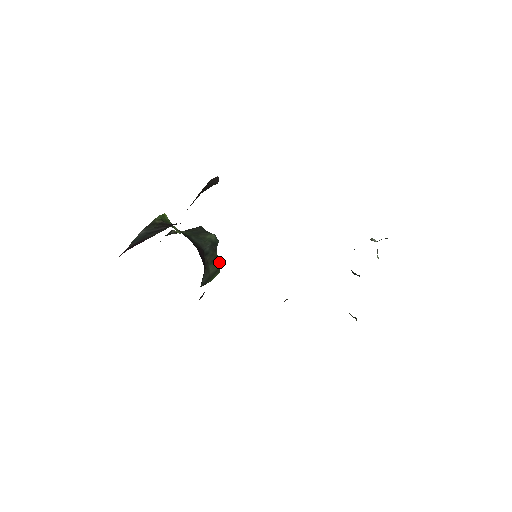
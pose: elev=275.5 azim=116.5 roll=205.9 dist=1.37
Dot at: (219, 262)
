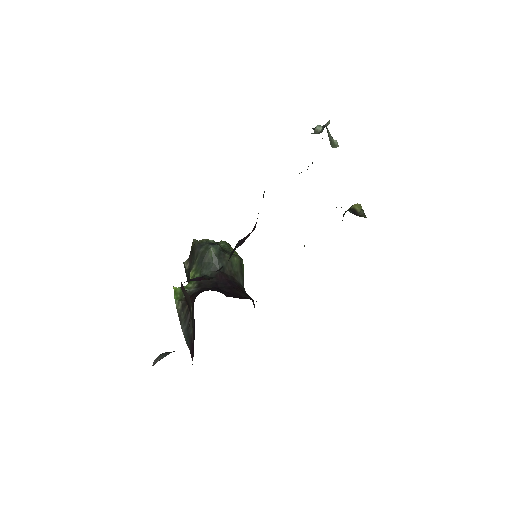
Dot at: (235, 257)
